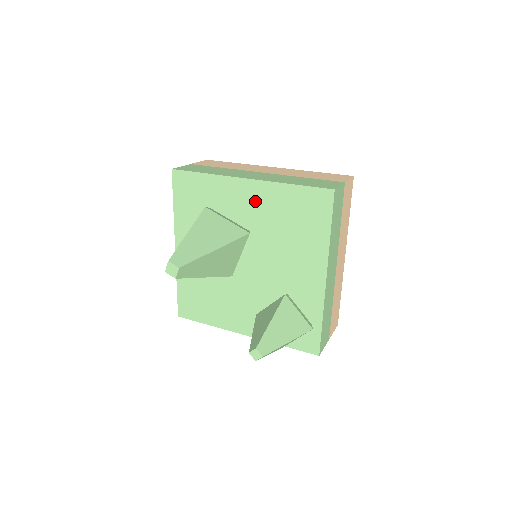
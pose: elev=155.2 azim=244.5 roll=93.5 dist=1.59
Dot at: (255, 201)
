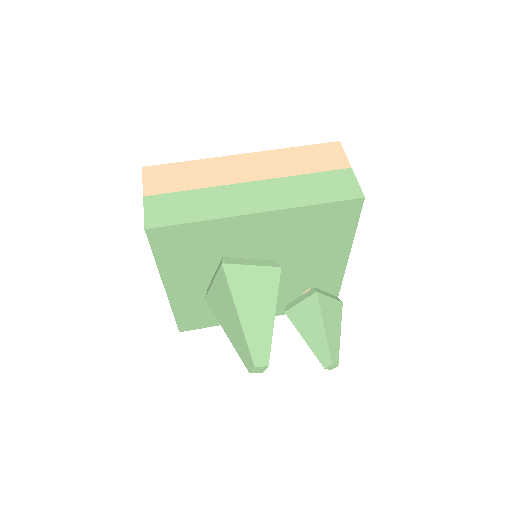
Dot at: (269, 229)
